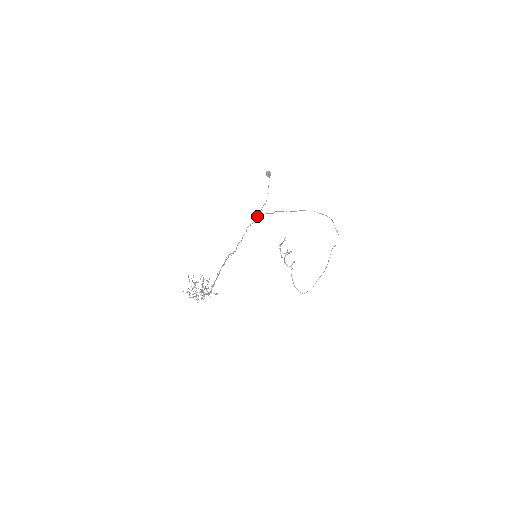
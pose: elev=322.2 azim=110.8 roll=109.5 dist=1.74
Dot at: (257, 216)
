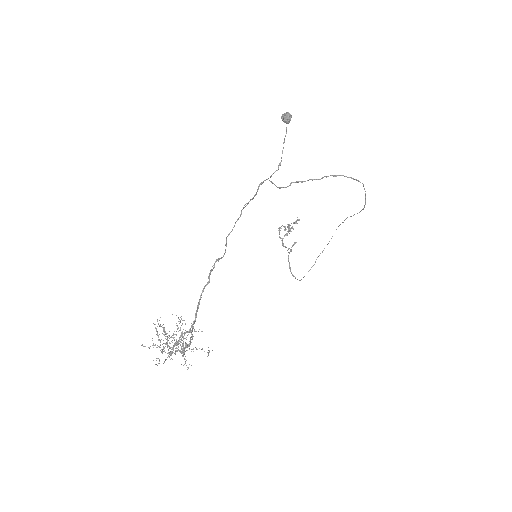
Dot at: (258, 188)
